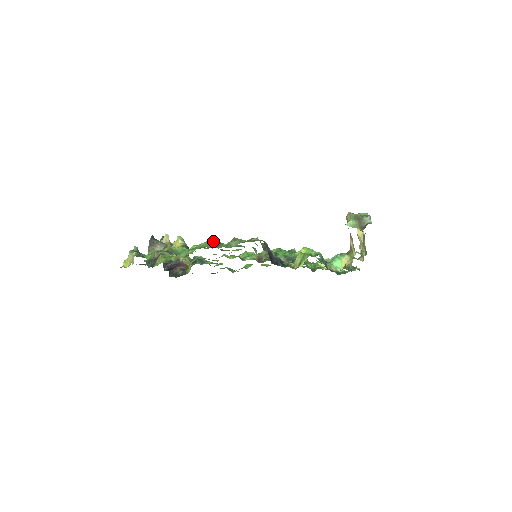
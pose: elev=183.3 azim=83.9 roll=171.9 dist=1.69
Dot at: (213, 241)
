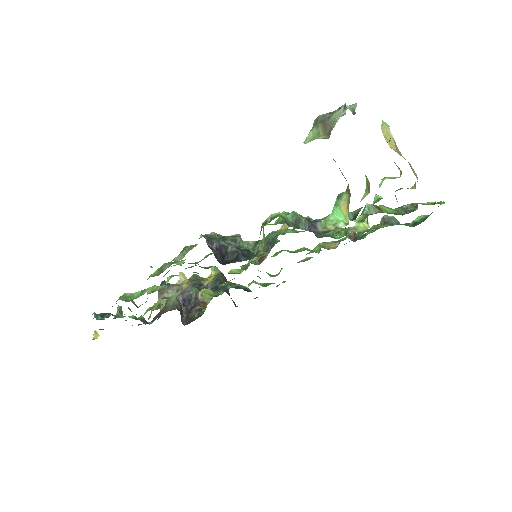
Dot at: (165, 264)
